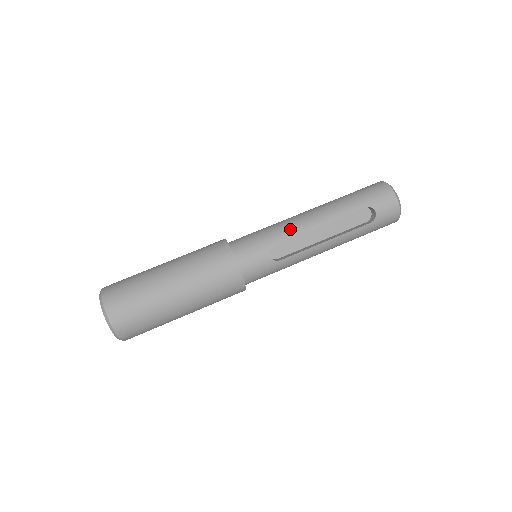
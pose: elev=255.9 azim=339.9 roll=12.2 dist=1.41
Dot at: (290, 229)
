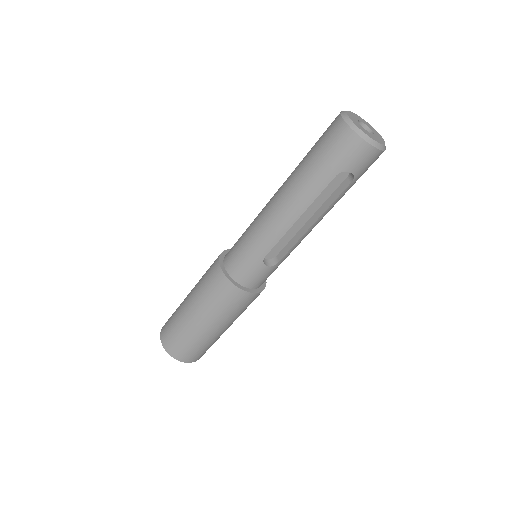
Dot at: (270, 236)
